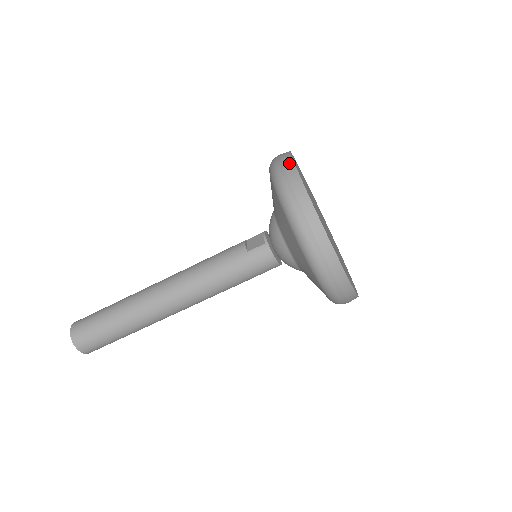
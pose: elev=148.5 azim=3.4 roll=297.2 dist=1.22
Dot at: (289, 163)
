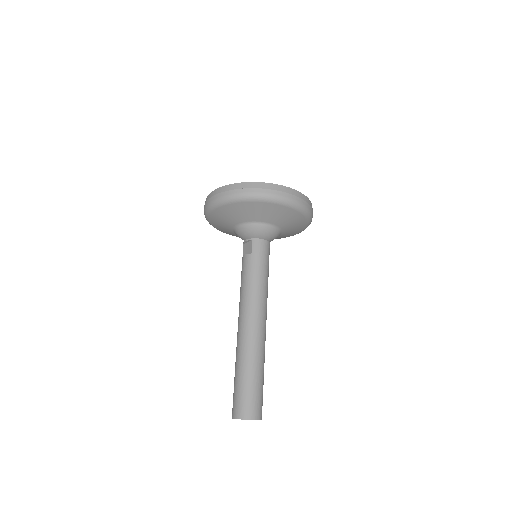
Dot at: (216, 191)
